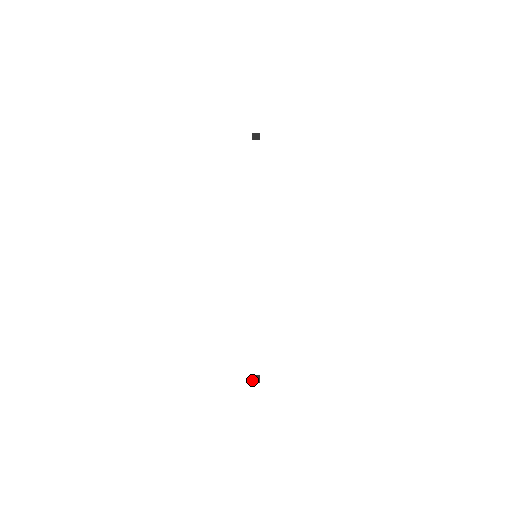
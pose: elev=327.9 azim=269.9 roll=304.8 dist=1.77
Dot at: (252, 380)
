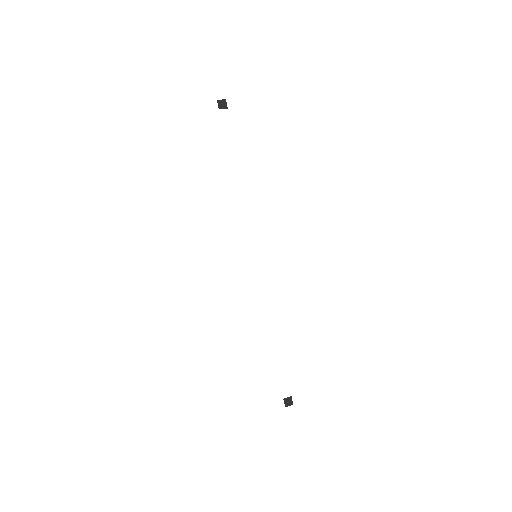
Dot at: occluded
